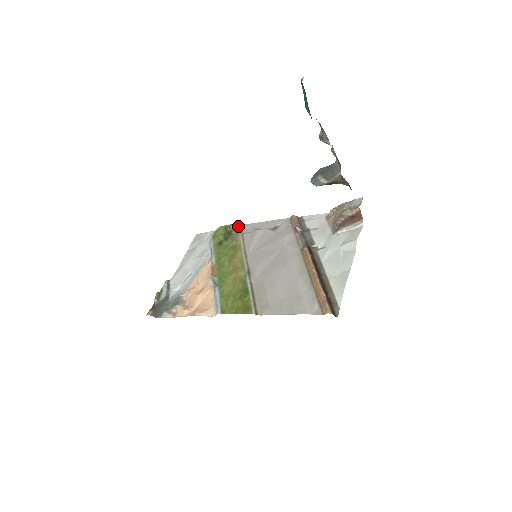
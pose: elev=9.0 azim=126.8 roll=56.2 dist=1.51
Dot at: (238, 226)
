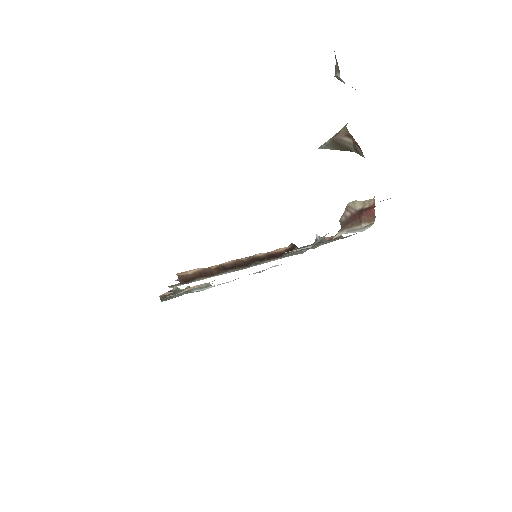
Dot at: occluded
